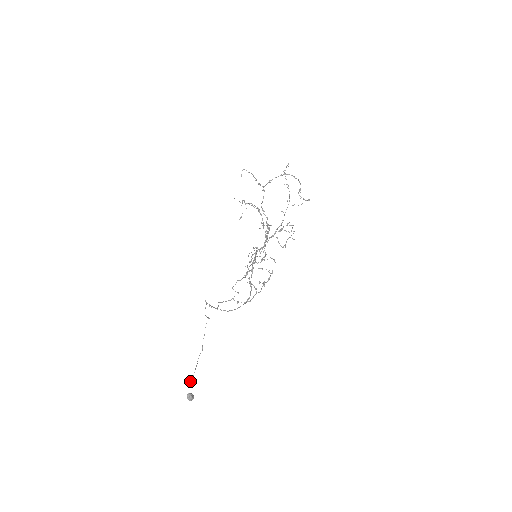
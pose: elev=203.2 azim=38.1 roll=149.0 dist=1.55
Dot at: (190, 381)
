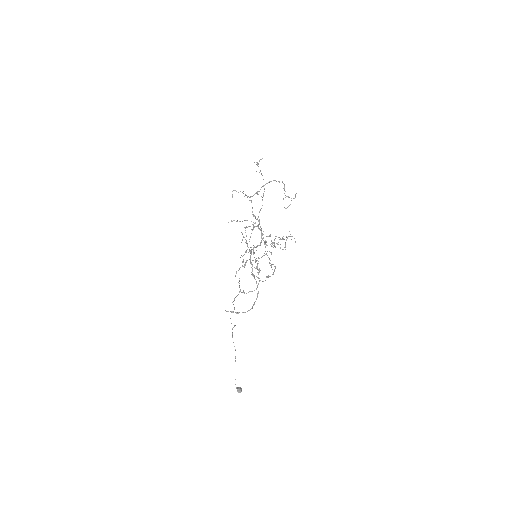
Dot at: (235, 379)
